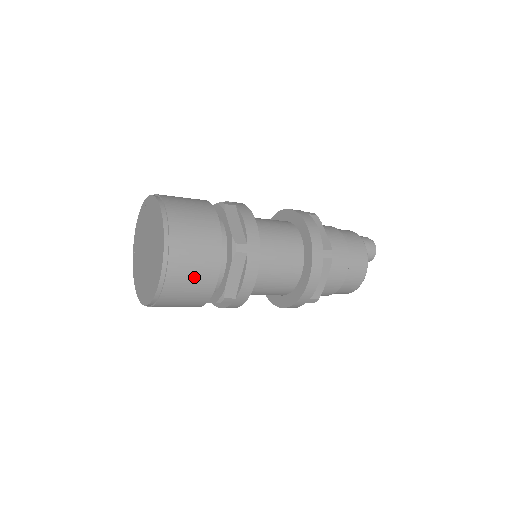
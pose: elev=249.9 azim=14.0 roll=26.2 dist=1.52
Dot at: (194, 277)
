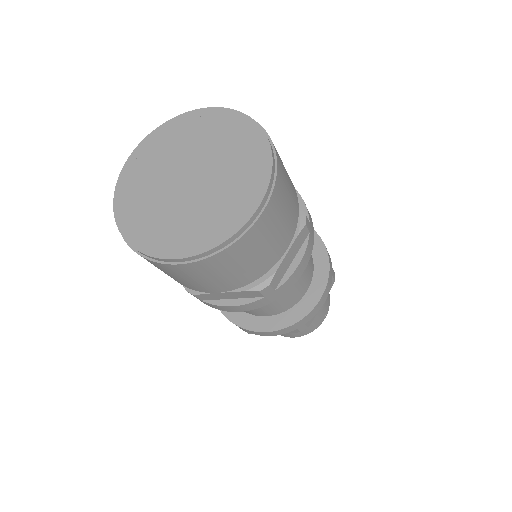
Dot at: (200, 280)
